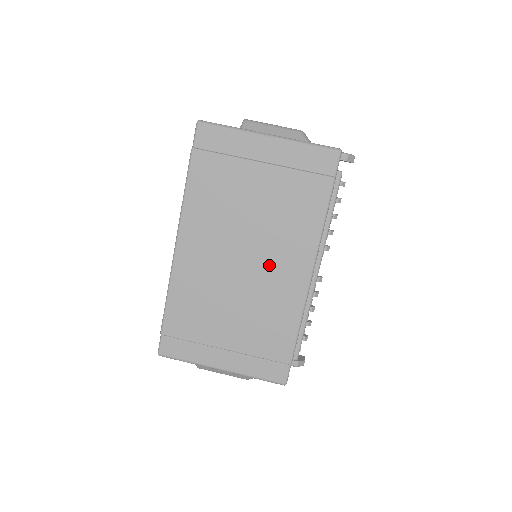
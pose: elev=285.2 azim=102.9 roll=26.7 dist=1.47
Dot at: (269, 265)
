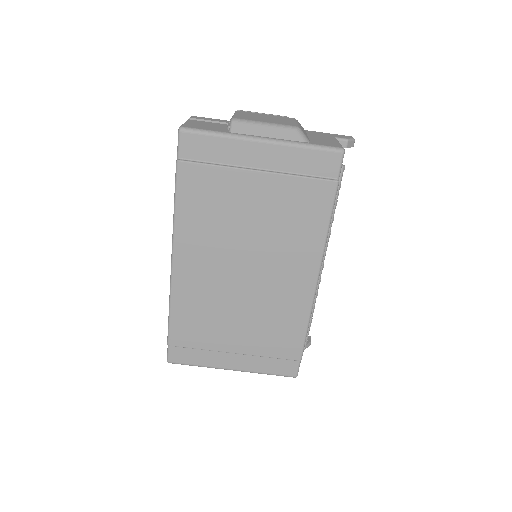
Dot at: (273, 274)
